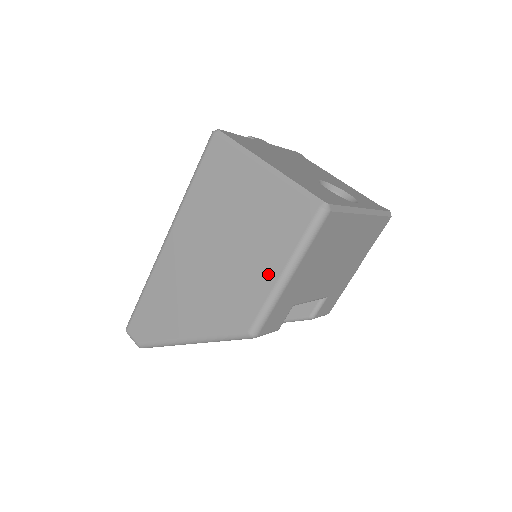
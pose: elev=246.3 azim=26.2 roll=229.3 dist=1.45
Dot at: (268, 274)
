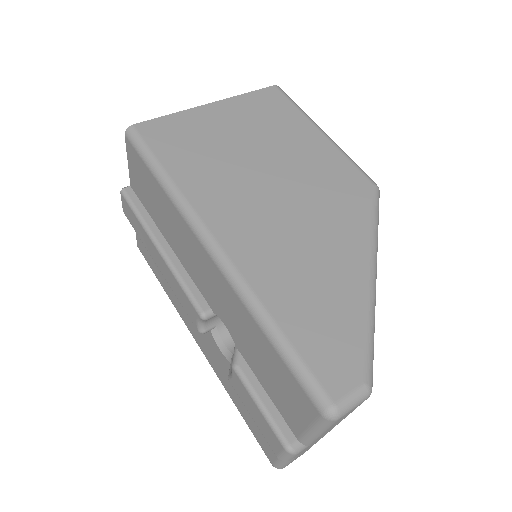
Dot at: (317, 141)
